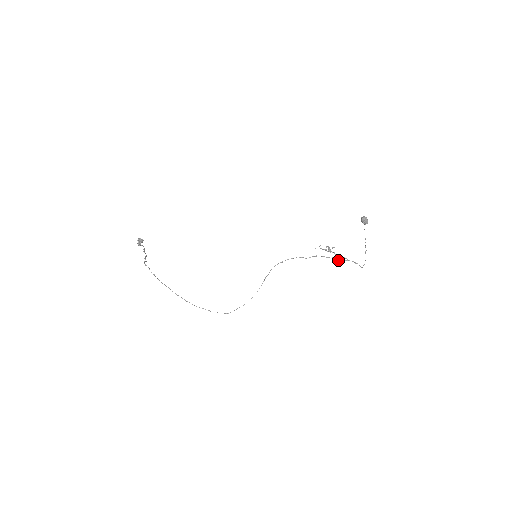
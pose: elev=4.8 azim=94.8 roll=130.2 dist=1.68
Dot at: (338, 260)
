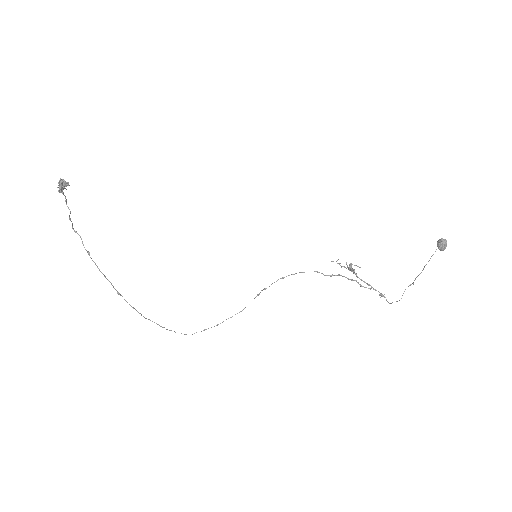
Dot at: (362, 286)
